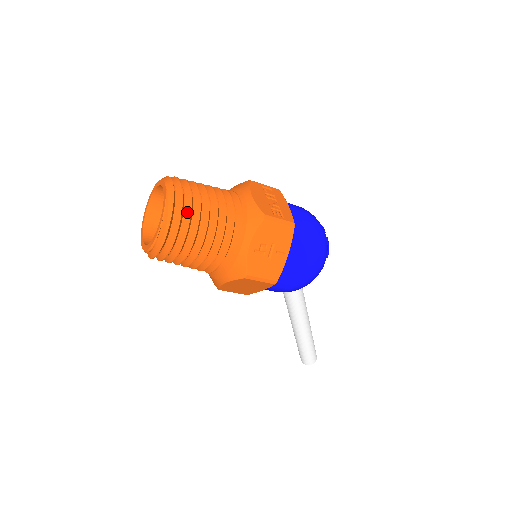
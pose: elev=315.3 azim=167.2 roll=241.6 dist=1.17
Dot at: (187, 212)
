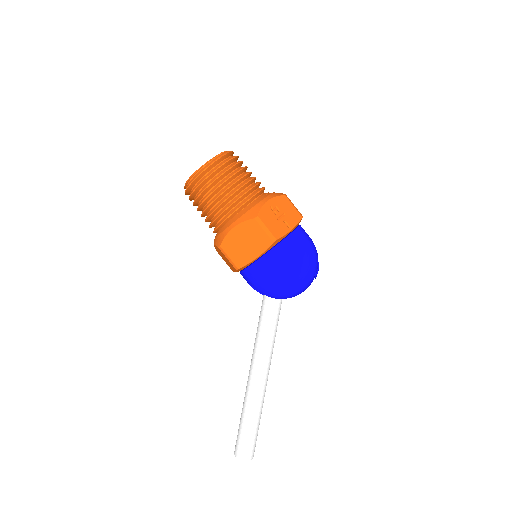
Dot at: (237, 162)
